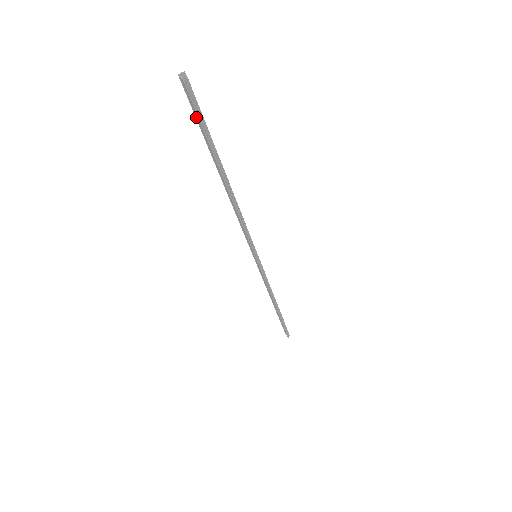
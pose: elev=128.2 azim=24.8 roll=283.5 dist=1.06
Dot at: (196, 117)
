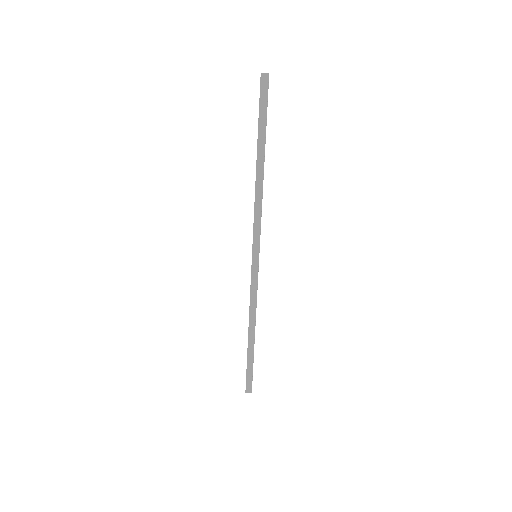
Dot at: (262, 105)
